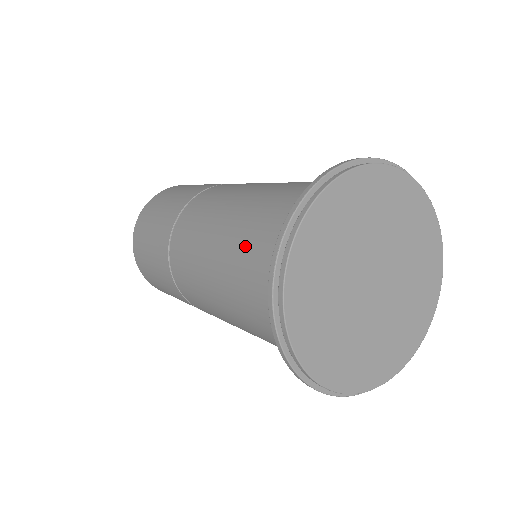
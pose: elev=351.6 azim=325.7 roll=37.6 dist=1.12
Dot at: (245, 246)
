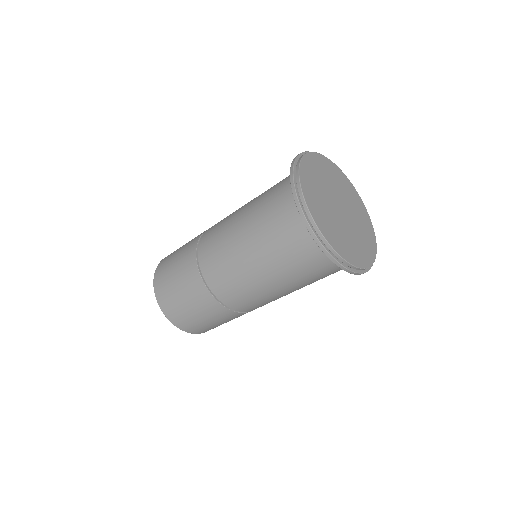
Dot at: (266, 217)
